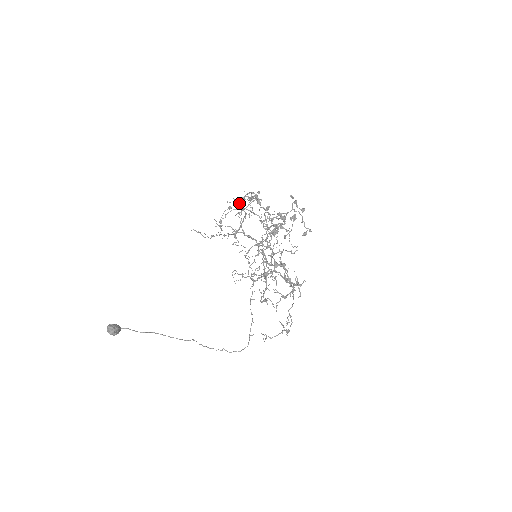
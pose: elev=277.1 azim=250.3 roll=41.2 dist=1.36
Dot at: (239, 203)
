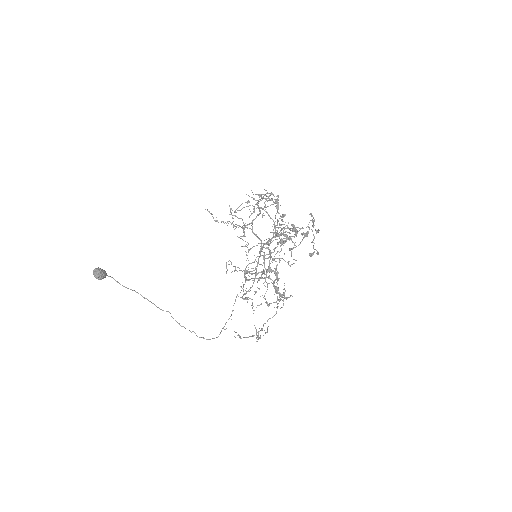
Dot at: (257, 200)
